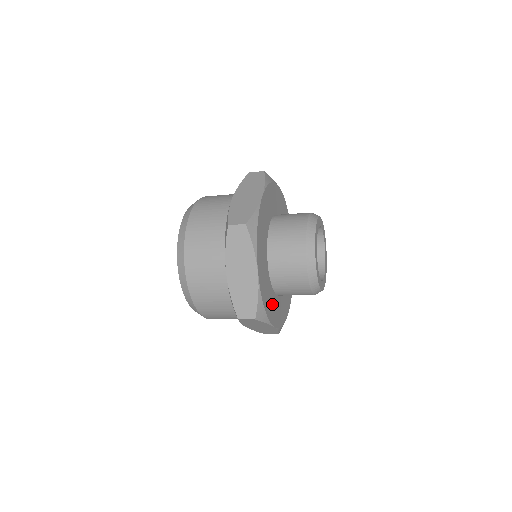
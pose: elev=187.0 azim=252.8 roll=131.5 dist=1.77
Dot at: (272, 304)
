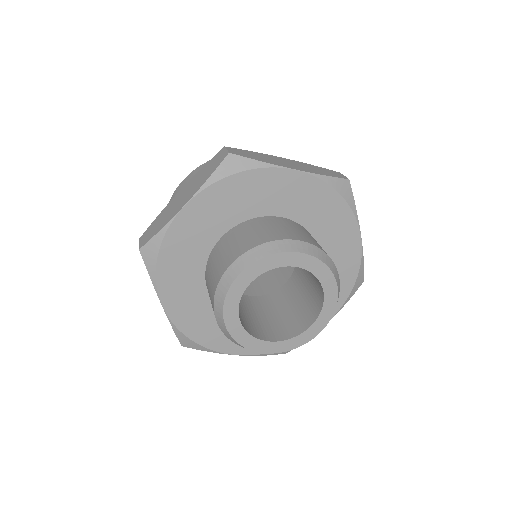
Dot at: occluded
